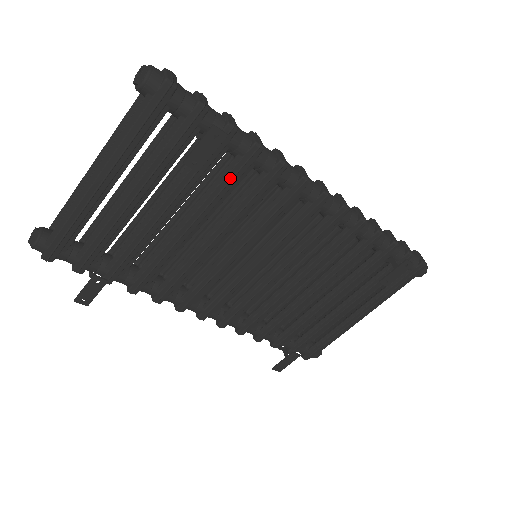
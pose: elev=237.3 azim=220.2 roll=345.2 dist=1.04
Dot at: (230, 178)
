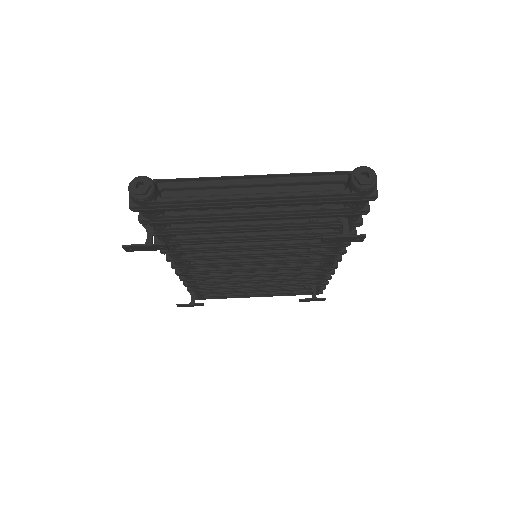
Dot at: (318, 237)
